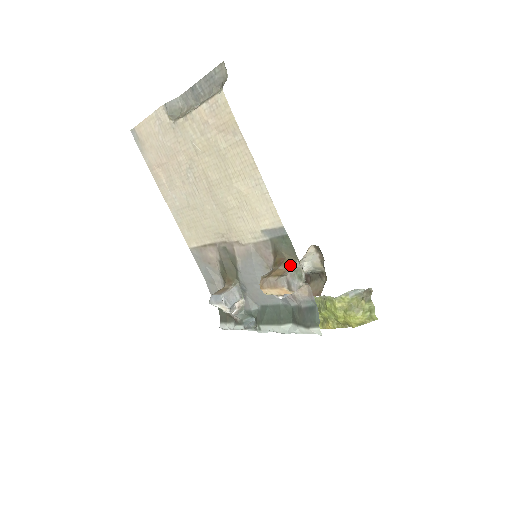
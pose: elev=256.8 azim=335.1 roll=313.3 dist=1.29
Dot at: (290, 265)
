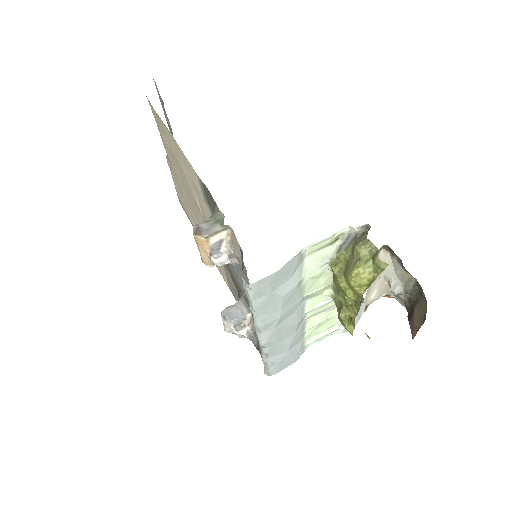
Dot at: (213, 215)
